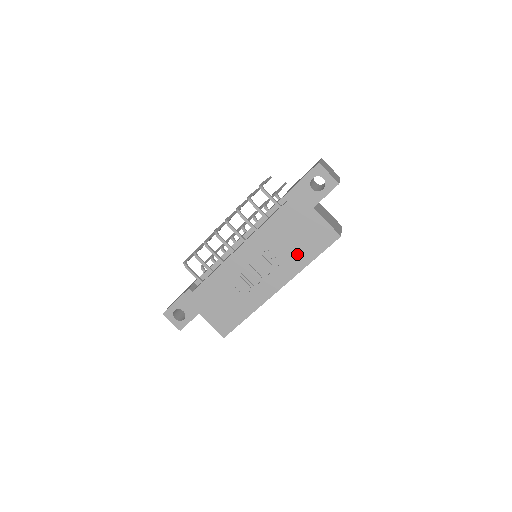
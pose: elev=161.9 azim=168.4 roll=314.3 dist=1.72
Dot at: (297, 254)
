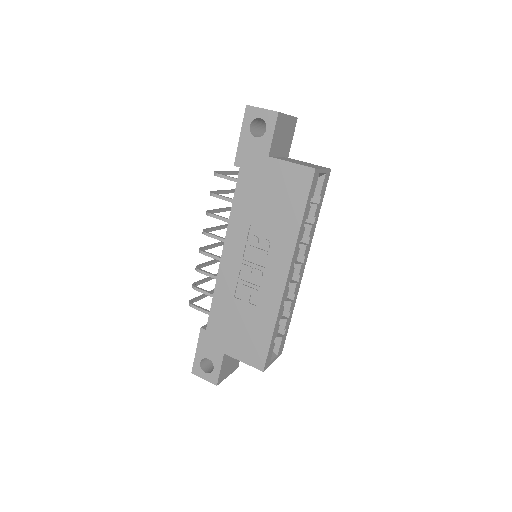
Dot at: (282, 220)
